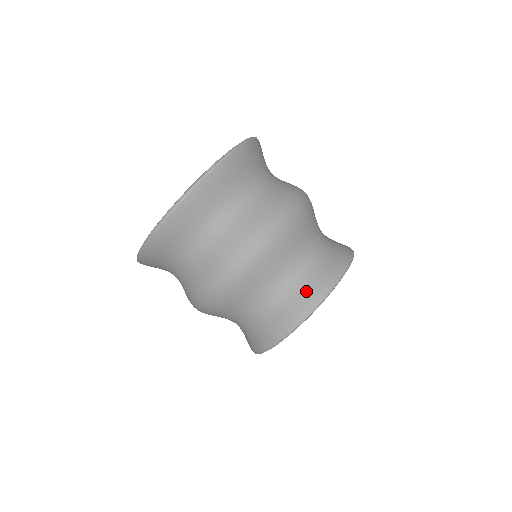
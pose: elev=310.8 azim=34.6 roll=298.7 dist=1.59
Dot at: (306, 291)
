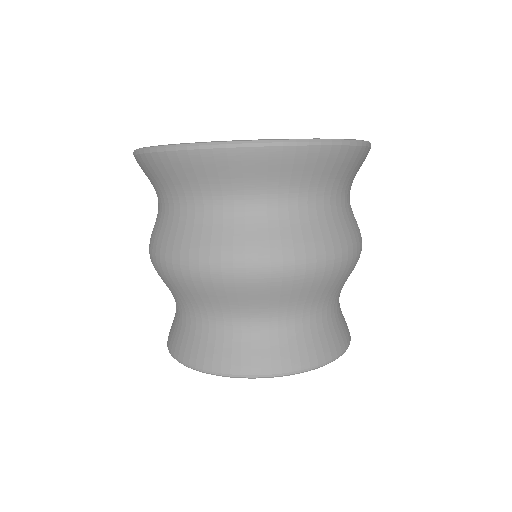
Dot at: (325, 339)
